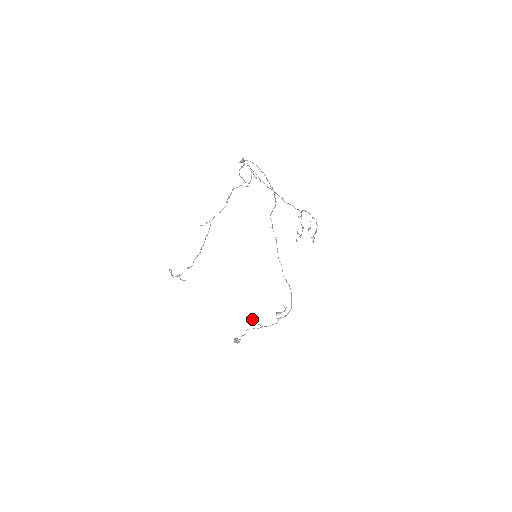
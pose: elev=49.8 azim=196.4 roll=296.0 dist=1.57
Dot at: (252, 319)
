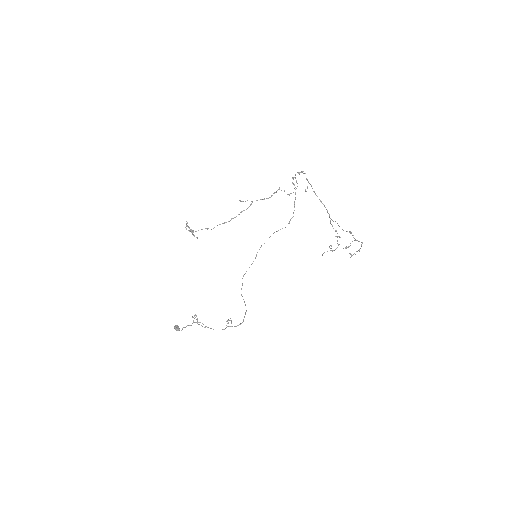
Dot at: occluded
